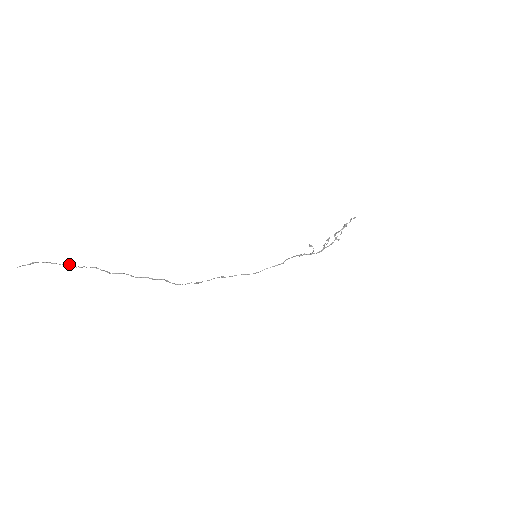
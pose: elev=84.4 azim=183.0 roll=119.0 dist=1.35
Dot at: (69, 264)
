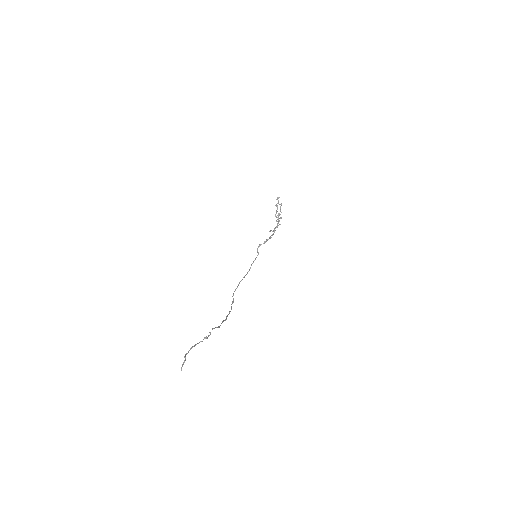
Dot at: (205, 337)
